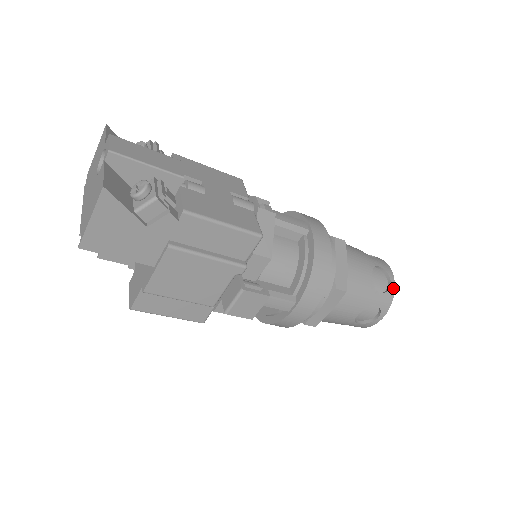
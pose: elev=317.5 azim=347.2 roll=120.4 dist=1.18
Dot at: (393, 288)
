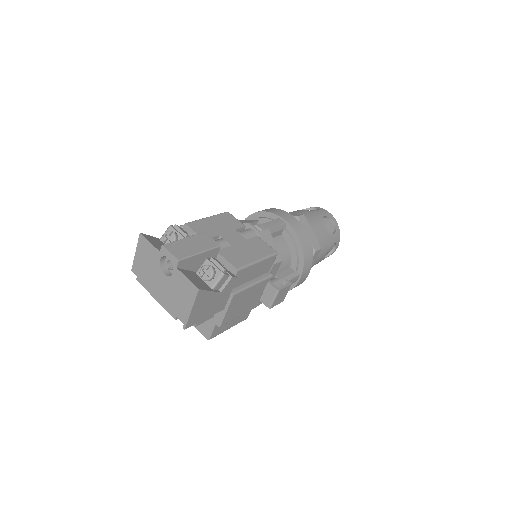
Dot at: (337, 226)
